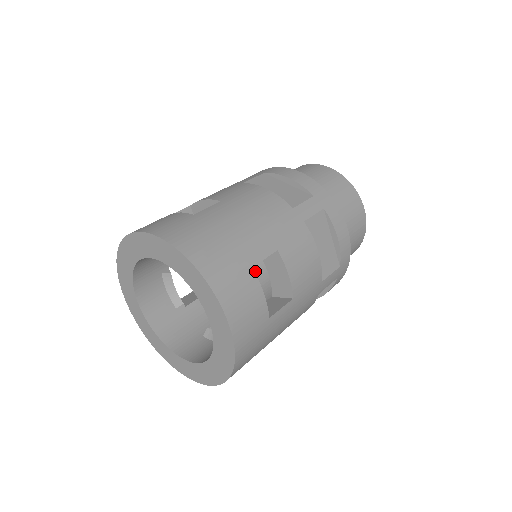
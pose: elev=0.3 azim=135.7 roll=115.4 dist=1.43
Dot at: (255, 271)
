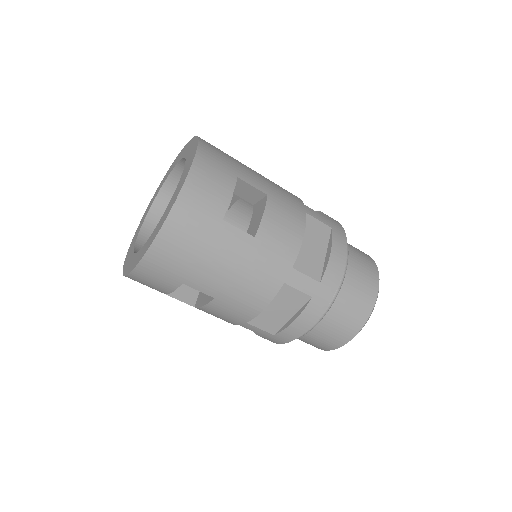
Dot at: occluded
